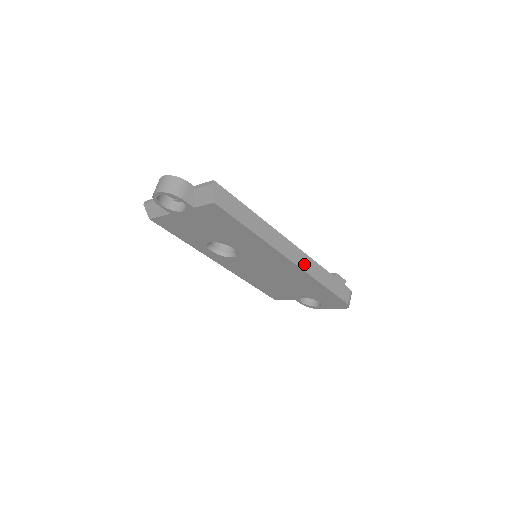
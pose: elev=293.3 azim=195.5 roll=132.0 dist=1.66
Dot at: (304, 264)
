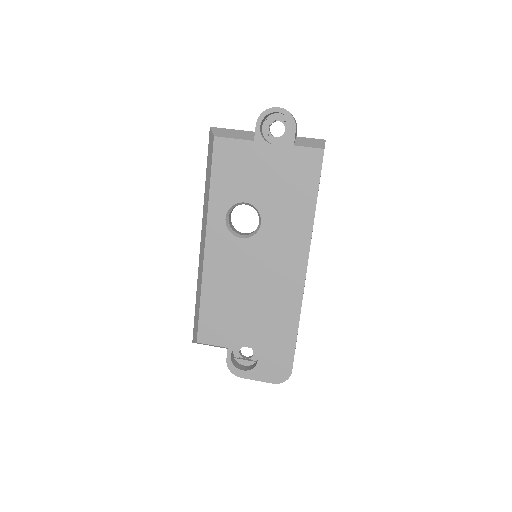
Dot at: (304, 286)
